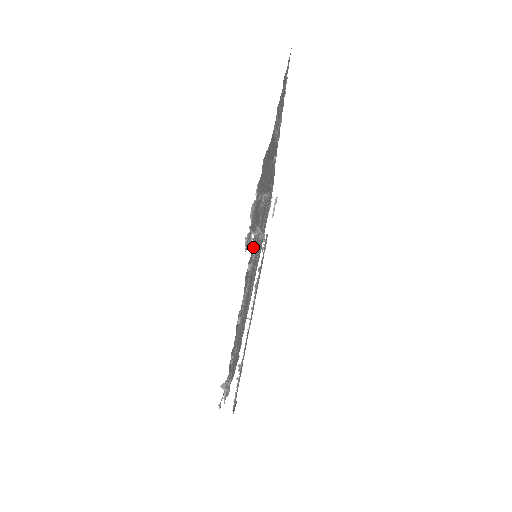
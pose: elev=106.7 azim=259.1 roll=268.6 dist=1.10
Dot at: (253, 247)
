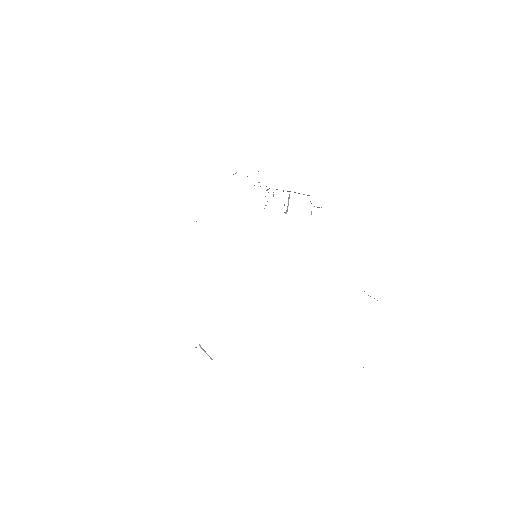
Dot at: occluded
